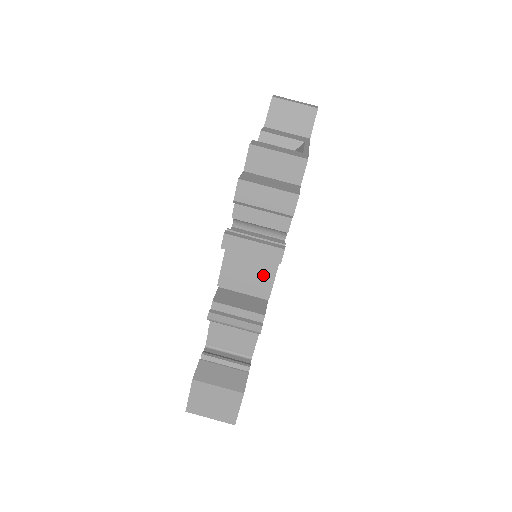
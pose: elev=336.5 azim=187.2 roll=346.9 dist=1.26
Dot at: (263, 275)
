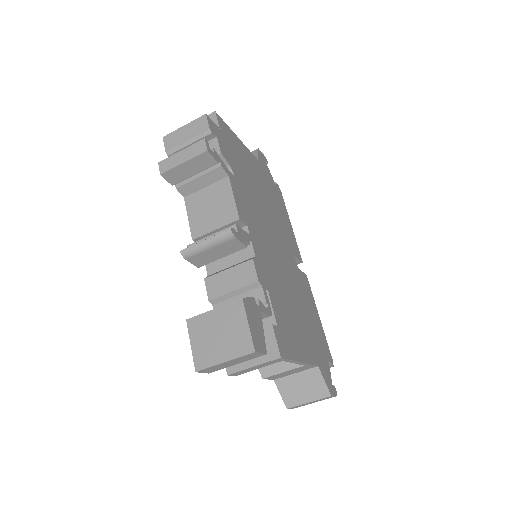
Dot at: (223, 202)
